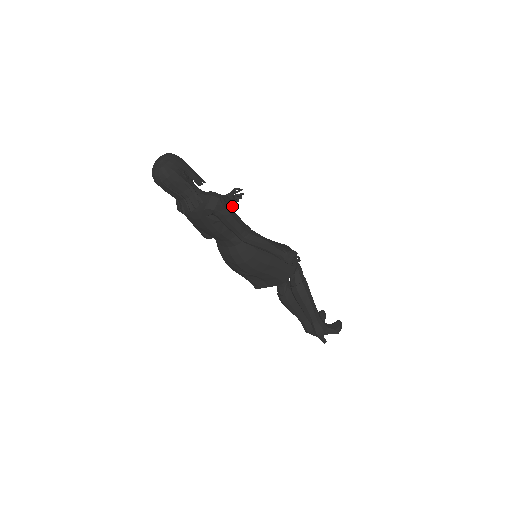
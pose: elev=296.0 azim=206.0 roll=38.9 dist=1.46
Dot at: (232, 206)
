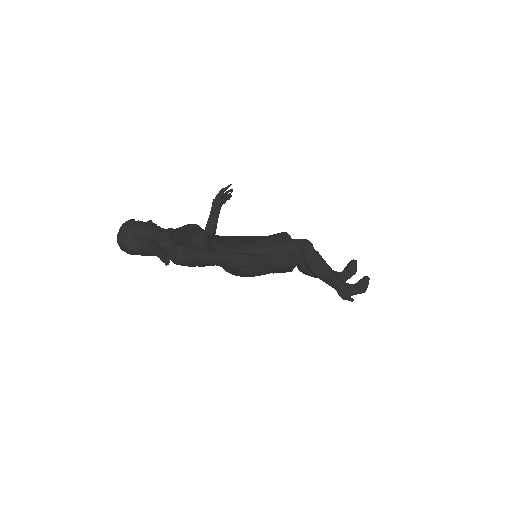
Dot at: (206, 242)
